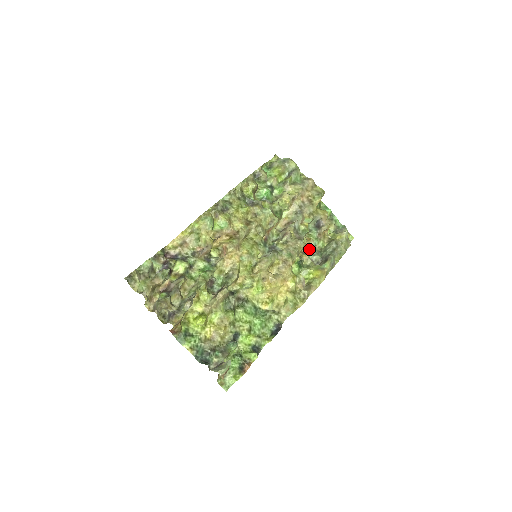
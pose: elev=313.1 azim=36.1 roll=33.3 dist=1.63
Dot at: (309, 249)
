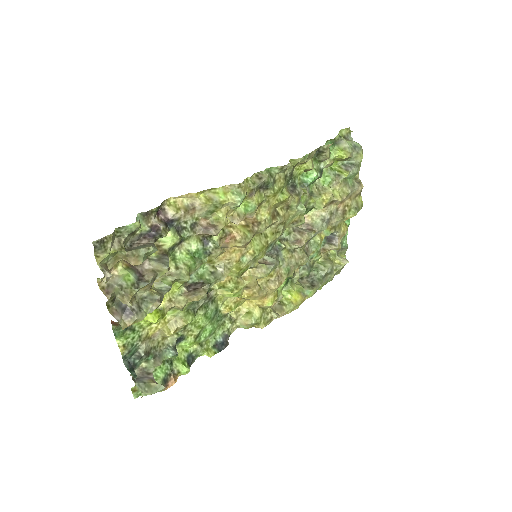
Dot at: occluded
